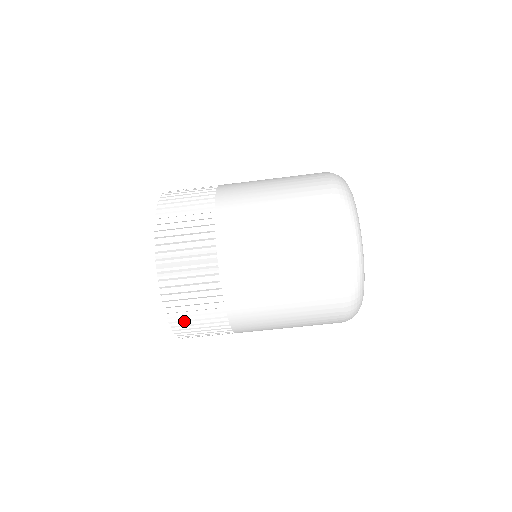
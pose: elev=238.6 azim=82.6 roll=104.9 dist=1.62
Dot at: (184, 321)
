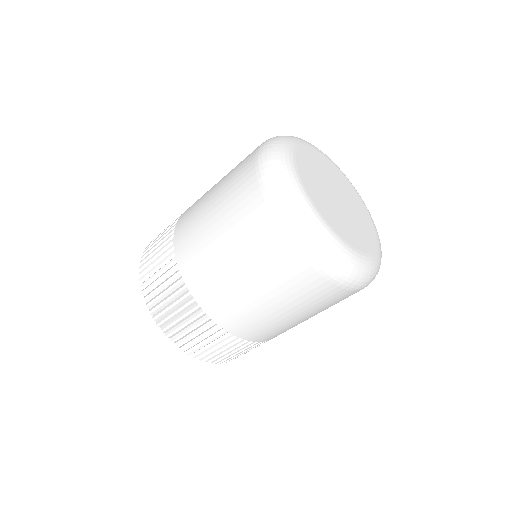
Dot at: (159, 306)
